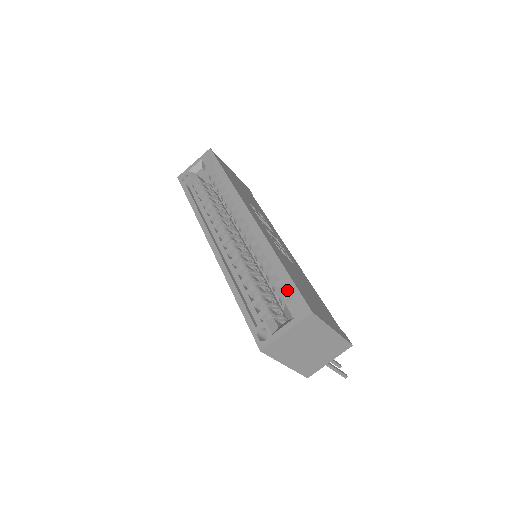
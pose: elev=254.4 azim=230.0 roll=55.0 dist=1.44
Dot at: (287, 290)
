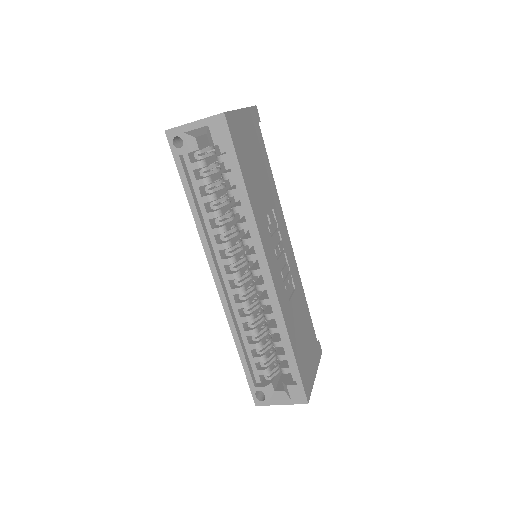
Dot at: (290, 368)
